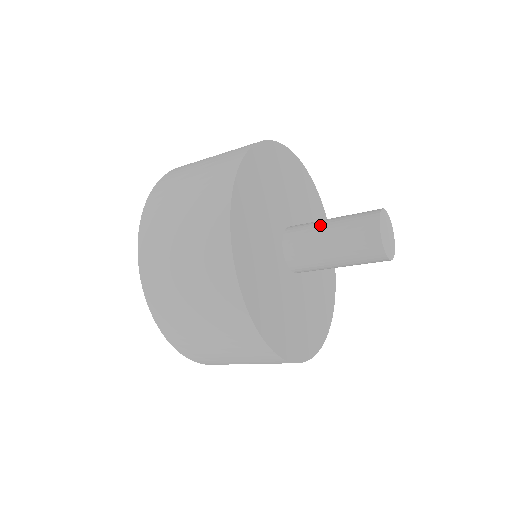
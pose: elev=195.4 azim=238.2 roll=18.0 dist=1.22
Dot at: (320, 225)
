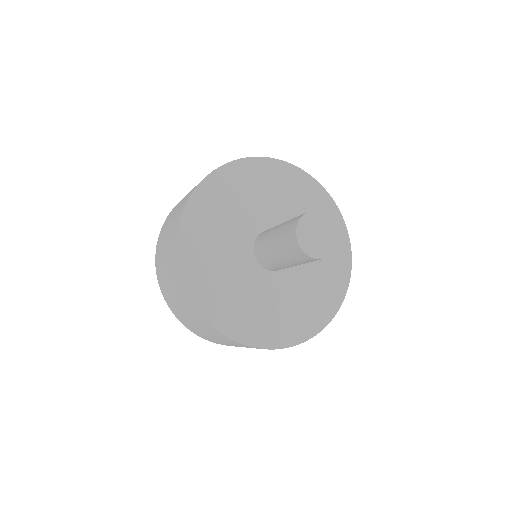
Dot at: (277, 226)
